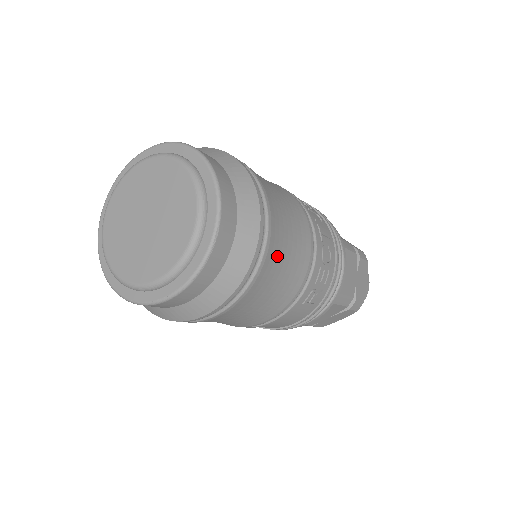
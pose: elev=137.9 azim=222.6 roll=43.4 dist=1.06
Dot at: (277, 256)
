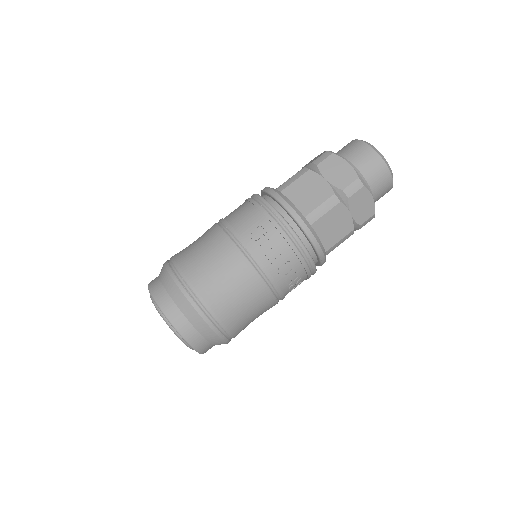
Dot at: (238, 319)
